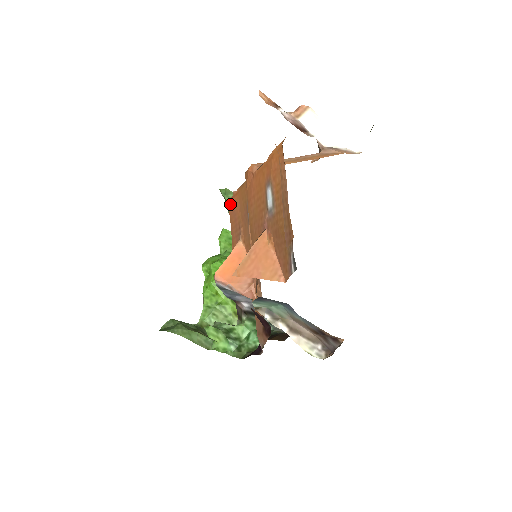
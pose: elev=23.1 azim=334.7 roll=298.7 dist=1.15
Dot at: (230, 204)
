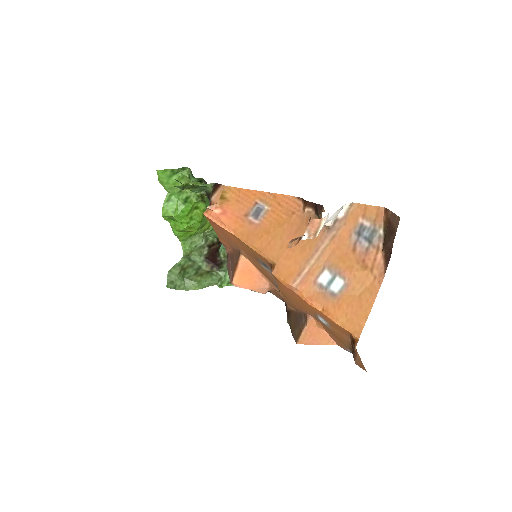
Dot at: (212, 222)
